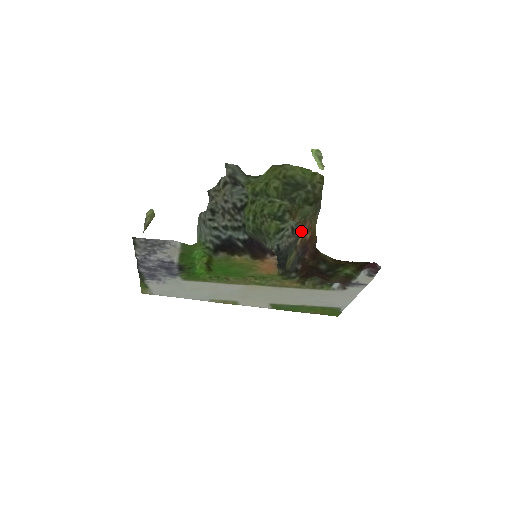
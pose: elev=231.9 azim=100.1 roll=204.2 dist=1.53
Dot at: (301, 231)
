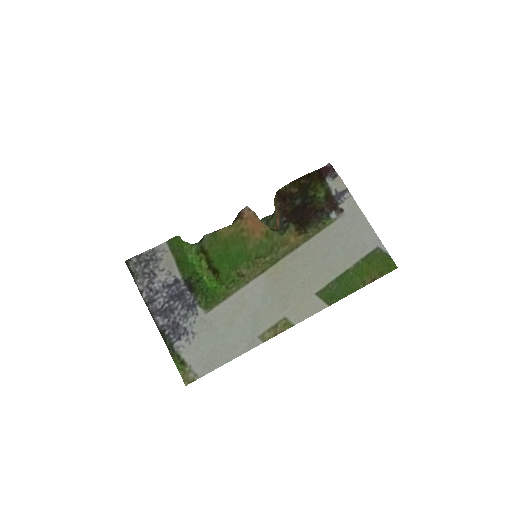
Dot at: (278, 227)
